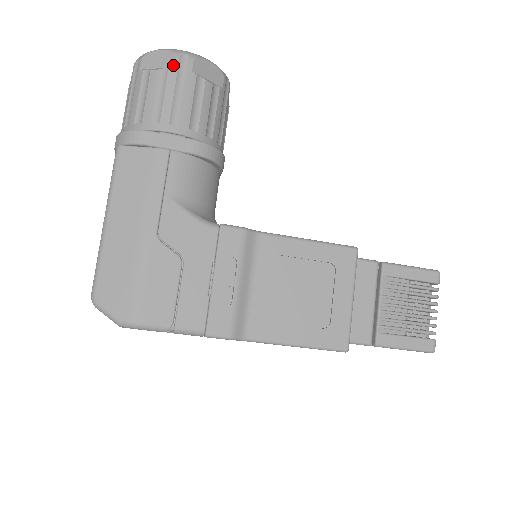
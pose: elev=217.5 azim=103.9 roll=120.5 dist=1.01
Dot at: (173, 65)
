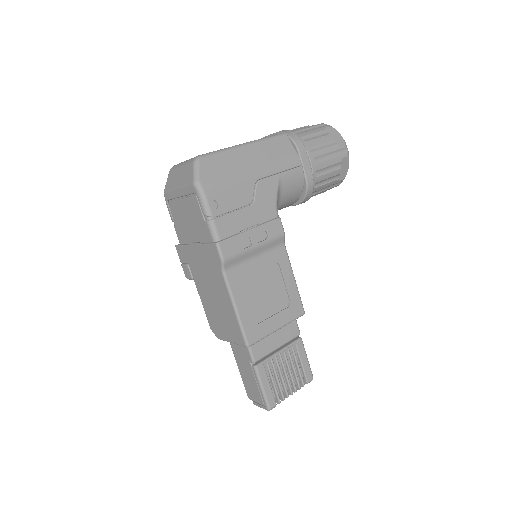
Dot at: (340, 146)
